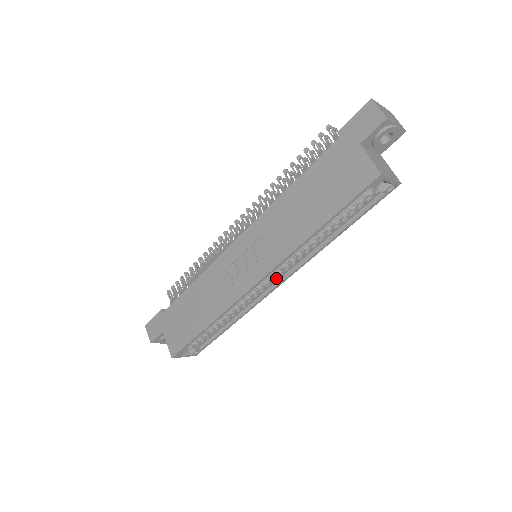
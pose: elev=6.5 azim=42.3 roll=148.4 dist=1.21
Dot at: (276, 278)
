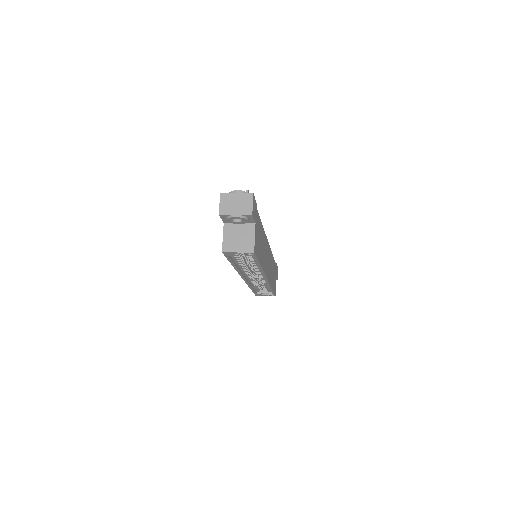
Dot at: (261, 275)
